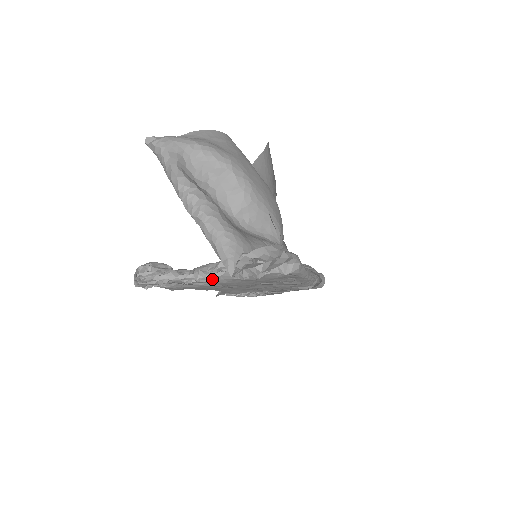
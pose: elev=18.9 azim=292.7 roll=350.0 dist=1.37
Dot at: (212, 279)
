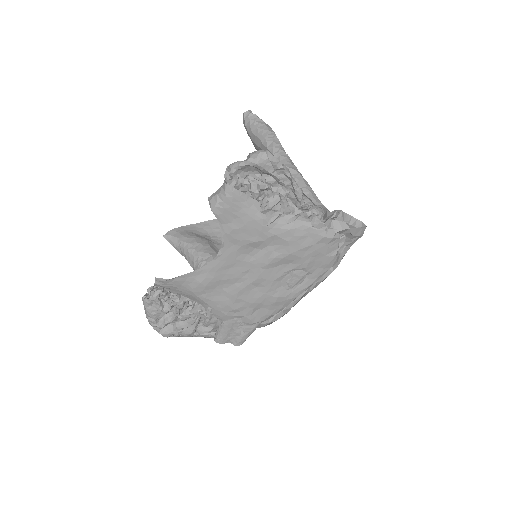
Dot at: (294, 214)
